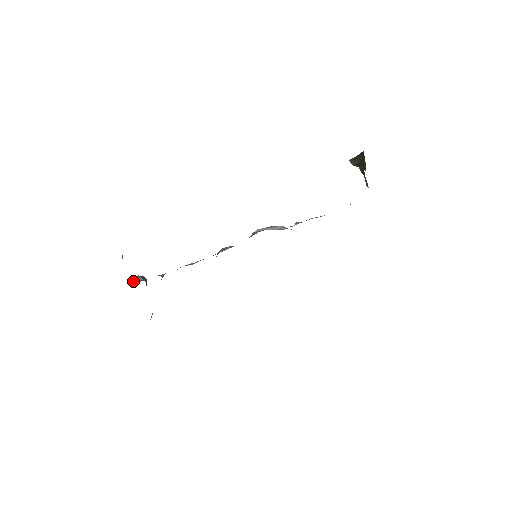
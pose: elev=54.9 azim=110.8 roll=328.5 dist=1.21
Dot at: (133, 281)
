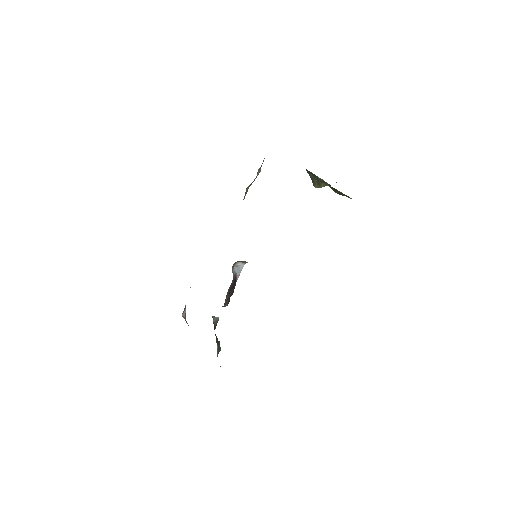
Dot at: occluded
